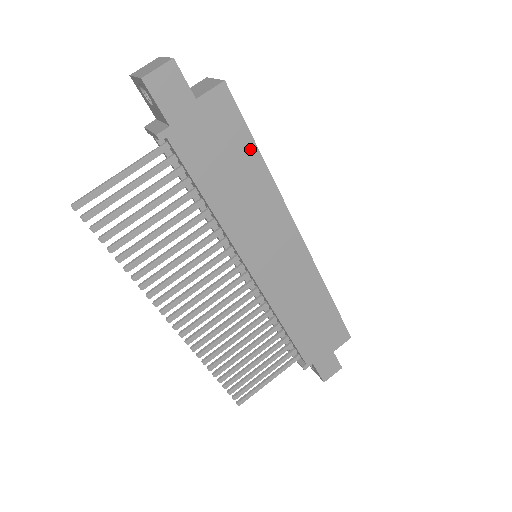
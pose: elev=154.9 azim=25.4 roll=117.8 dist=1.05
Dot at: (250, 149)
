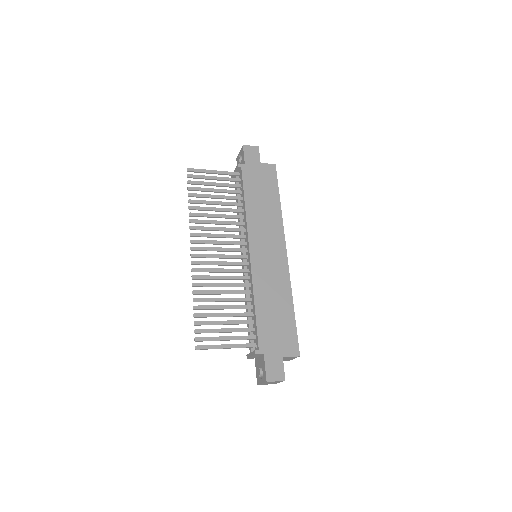
Dot at: (276, 194)
